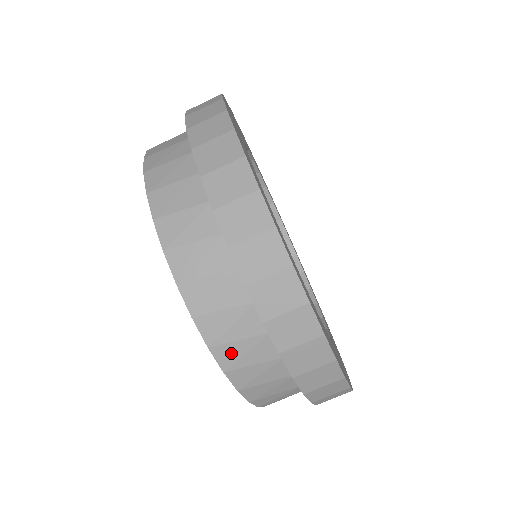
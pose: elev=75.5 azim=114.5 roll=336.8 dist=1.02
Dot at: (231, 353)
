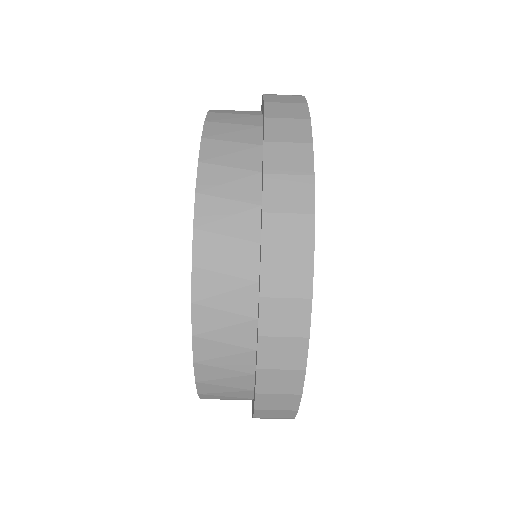
Dot at: (211, 247)
